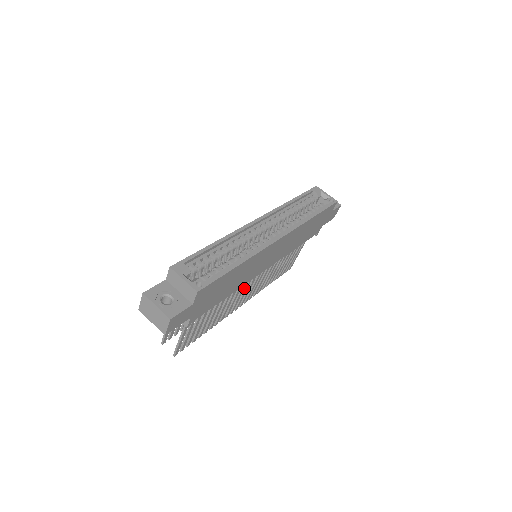
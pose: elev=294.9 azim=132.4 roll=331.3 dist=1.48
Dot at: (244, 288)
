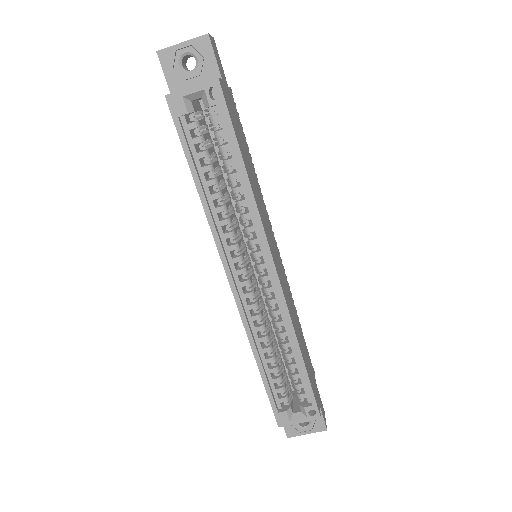
Dot at: occluded
